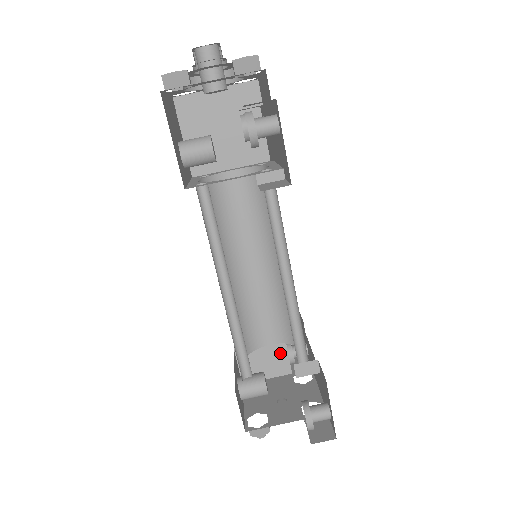
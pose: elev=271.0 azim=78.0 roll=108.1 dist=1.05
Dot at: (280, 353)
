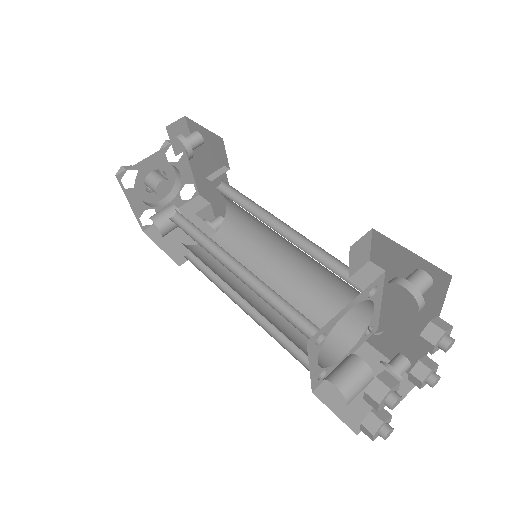
Dot at: (370, 367)
